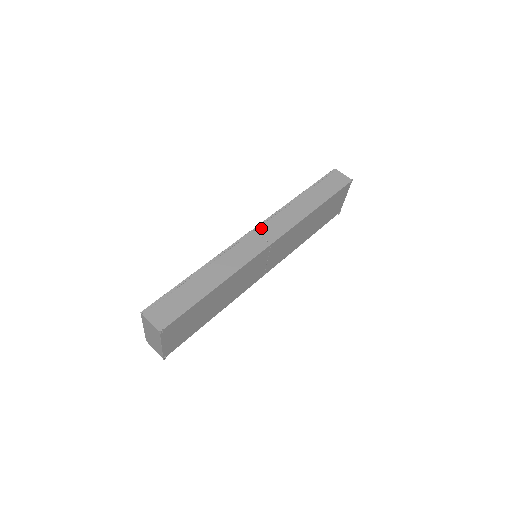
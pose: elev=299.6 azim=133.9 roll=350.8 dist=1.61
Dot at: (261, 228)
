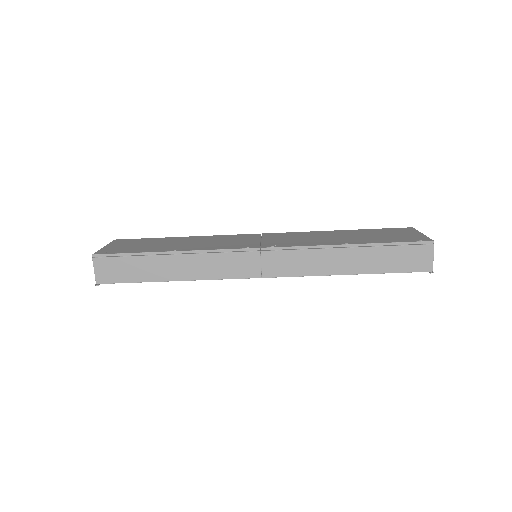
Dot at: (270, 253)
